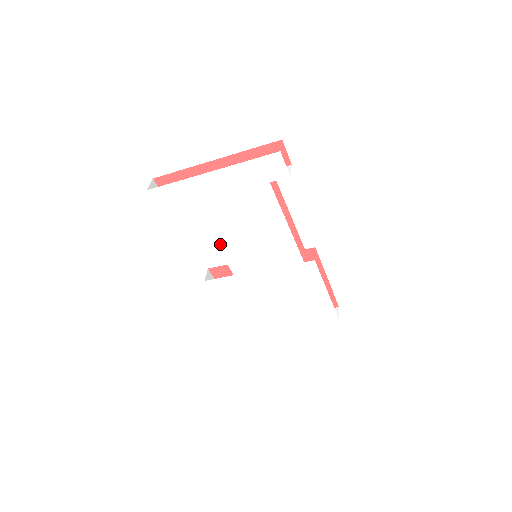
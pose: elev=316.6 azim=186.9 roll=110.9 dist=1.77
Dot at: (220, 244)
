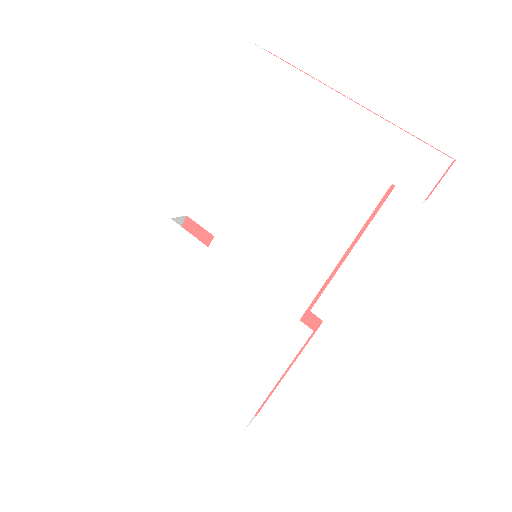
Dot at: (243, 195)
